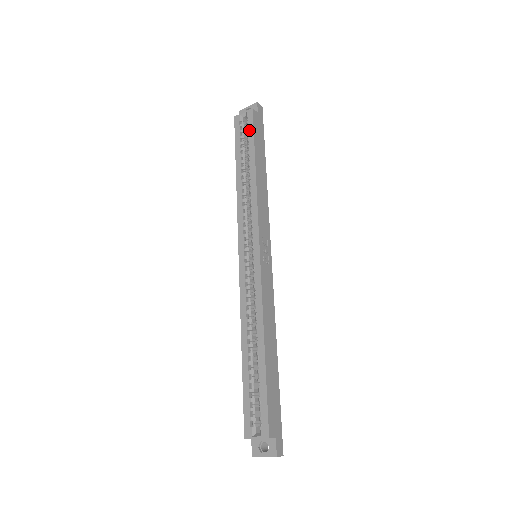
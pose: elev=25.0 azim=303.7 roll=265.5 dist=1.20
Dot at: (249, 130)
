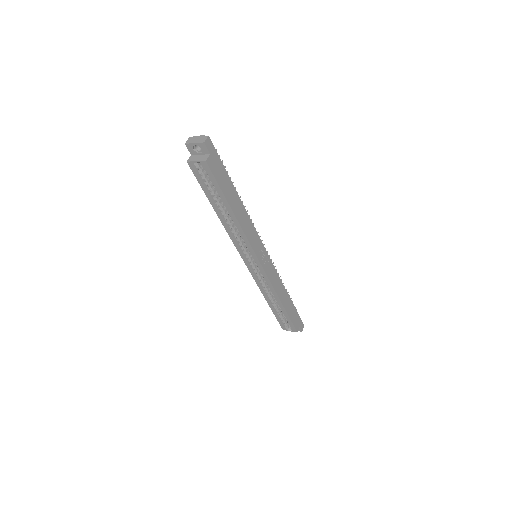
Dot at: (212, 181)
